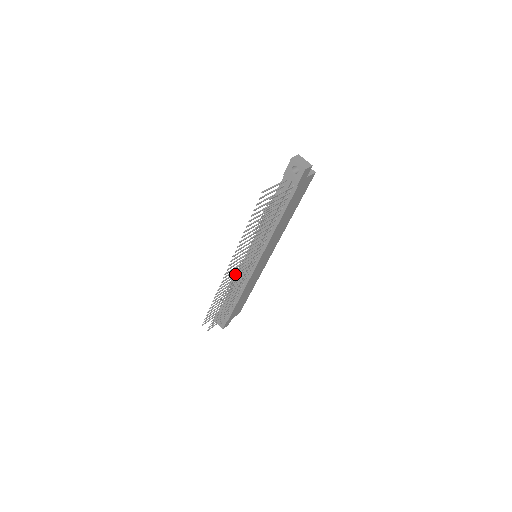
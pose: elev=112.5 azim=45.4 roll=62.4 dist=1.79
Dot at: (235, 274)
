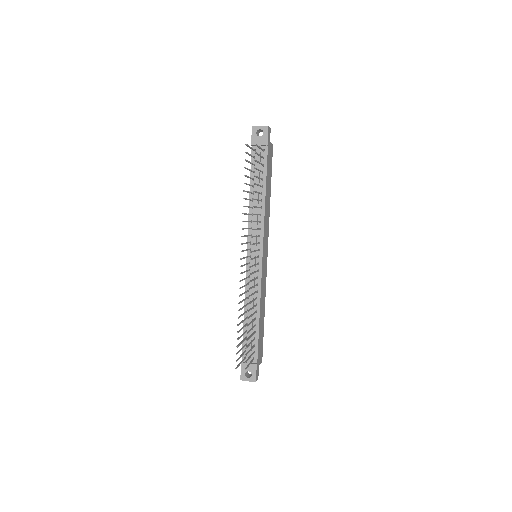
Dot at: (251, 259)
